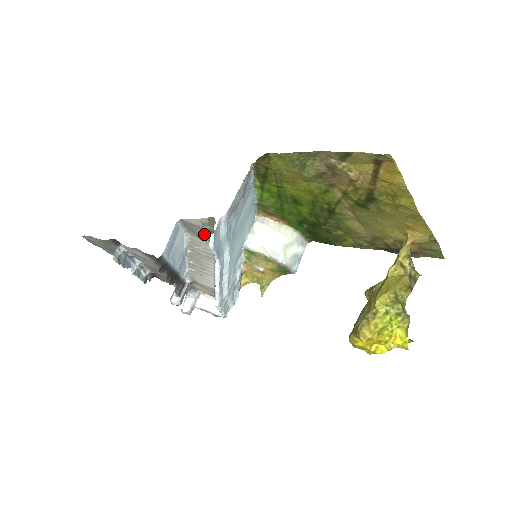
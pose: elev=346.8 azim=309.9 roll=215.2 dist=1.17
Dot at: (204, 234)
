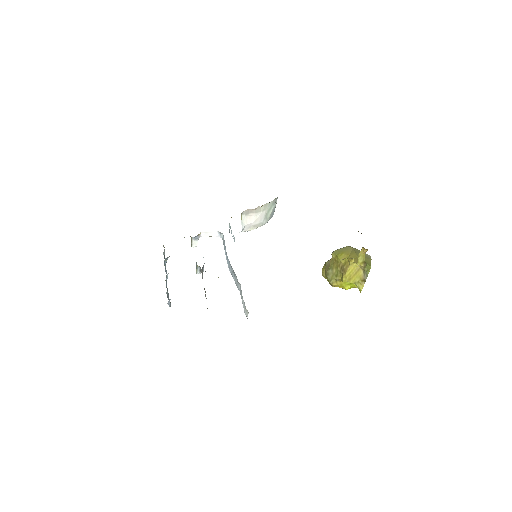
Dot at: occluded
